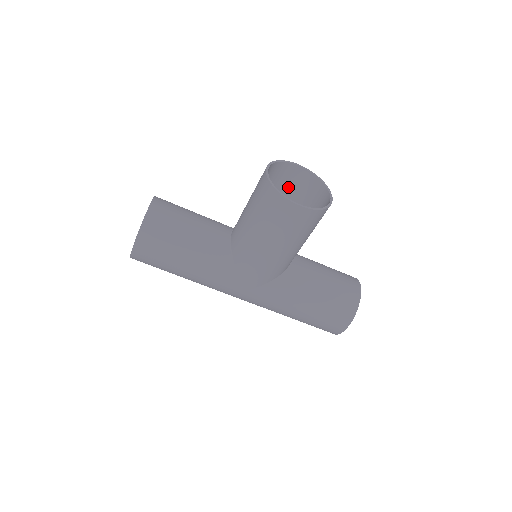
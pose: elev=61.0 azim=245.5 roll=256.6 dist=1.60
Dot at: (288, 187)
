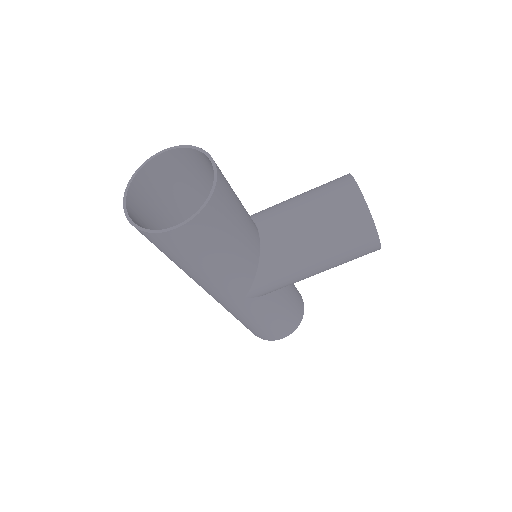
Dot at: occluded
